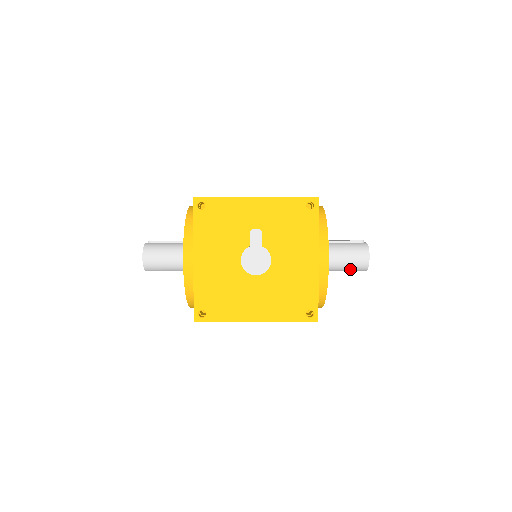
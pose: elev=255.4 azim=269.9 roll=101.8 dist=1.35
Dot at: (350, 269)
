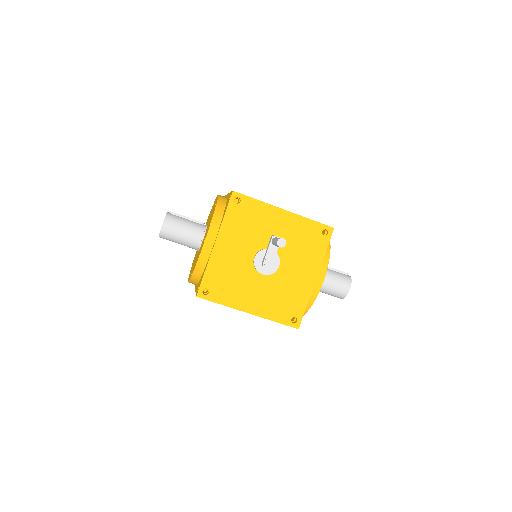
Dot at: (331, 293)
